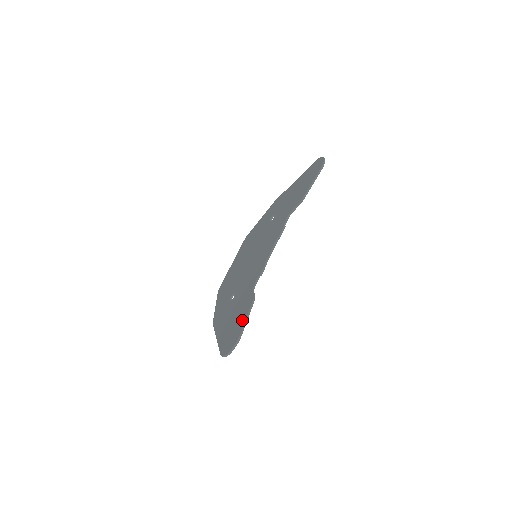
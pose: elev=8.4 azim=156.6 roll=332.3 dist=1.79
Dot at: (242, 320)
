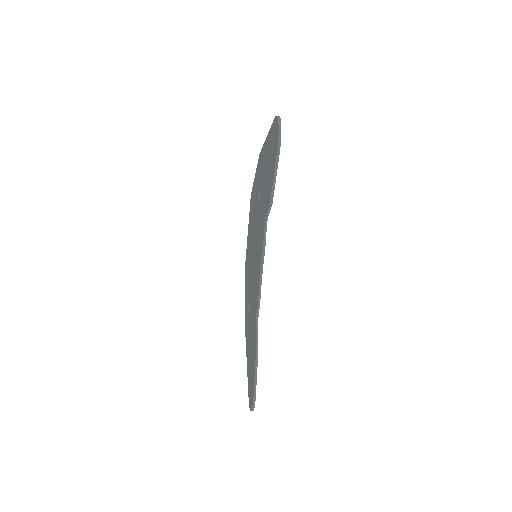
Dot at: (253, 373)
